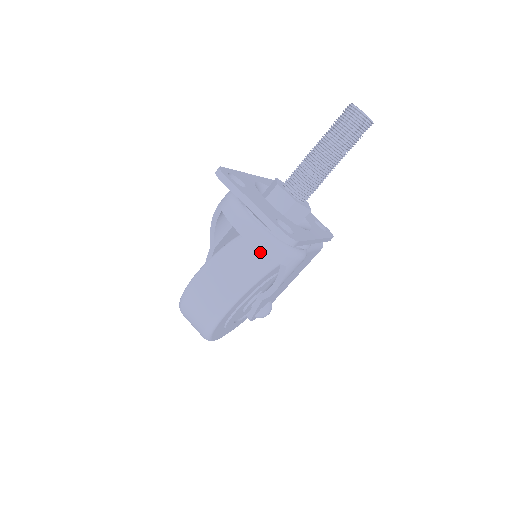
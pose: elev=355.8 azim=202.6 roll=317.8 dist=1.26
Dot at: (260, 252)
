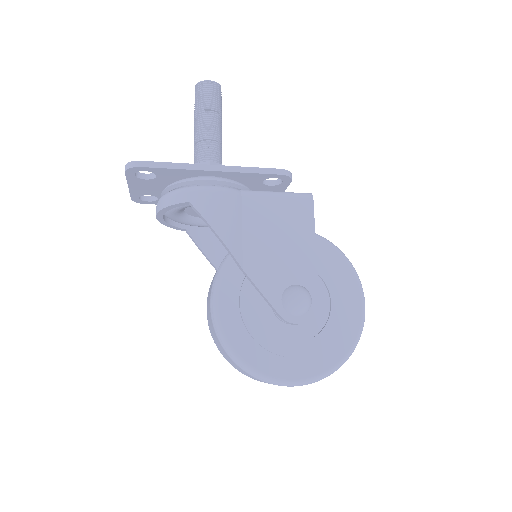
Dot at: occluded
